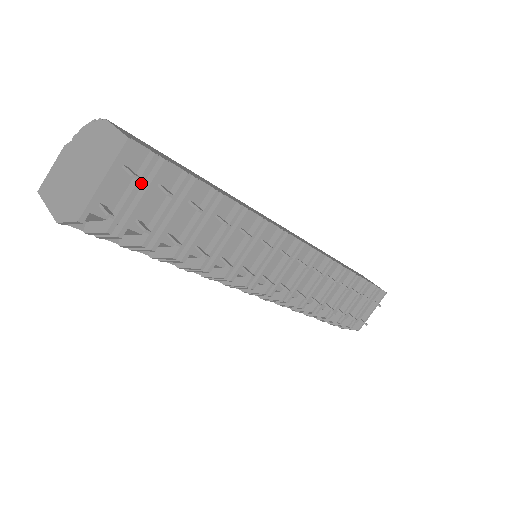
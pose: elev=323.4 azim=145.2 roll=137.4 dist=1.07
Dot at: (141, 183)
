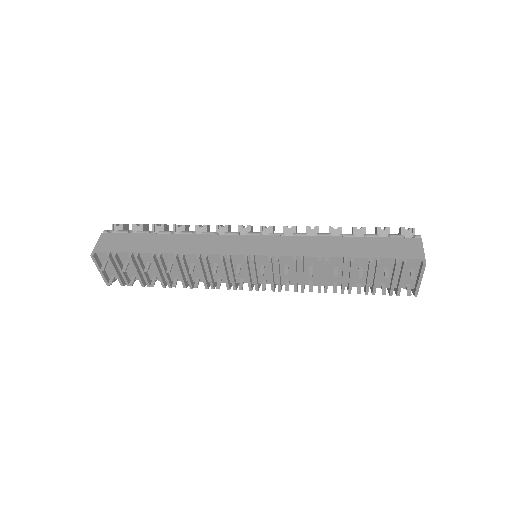
Dot at: (113, 267)
